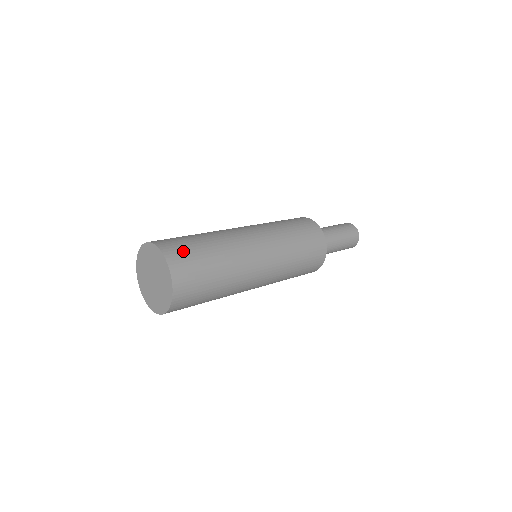
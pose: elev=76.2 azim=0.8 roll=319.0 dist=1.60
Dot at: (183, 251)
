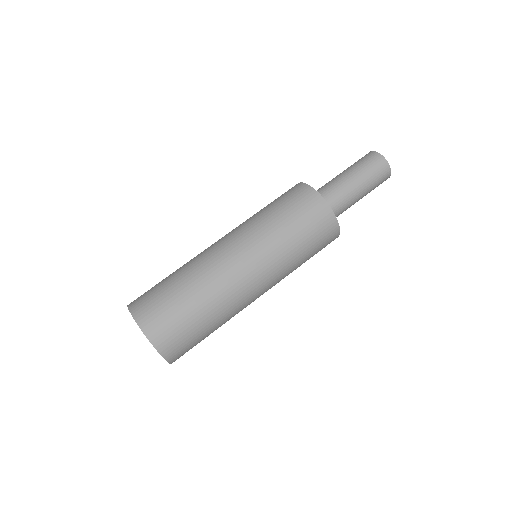
Dot at: (155, 308)
